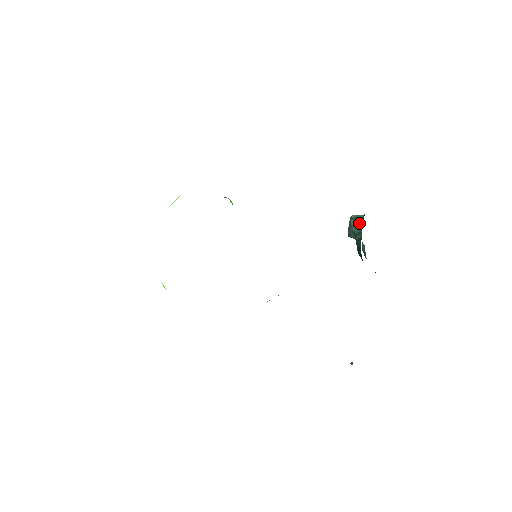
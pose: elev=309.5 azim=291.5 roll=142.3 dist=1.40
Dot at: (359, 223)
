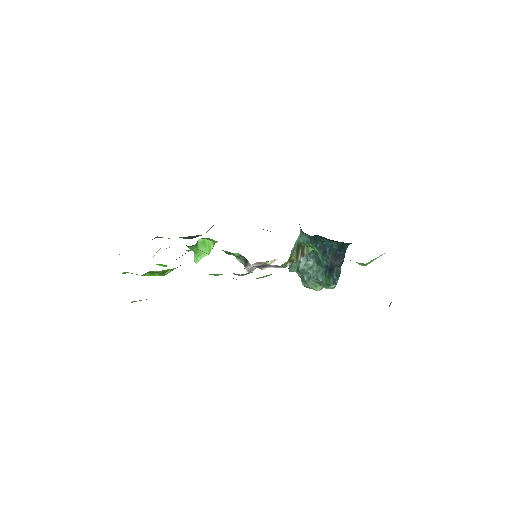
Dot at: (301, 241)
